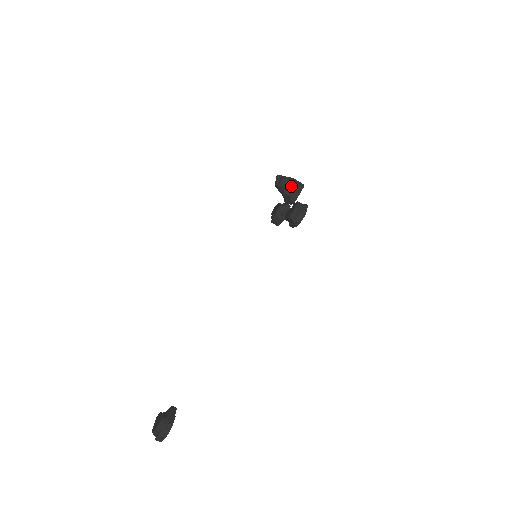
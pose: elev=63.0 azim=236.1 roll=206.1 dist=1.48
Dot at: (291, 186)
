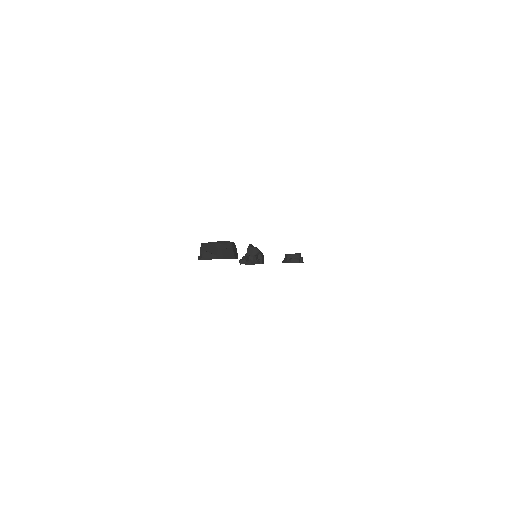
Dot at: (263, 255)
